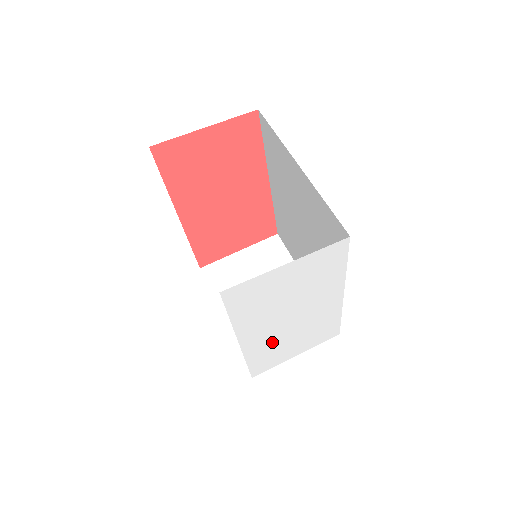
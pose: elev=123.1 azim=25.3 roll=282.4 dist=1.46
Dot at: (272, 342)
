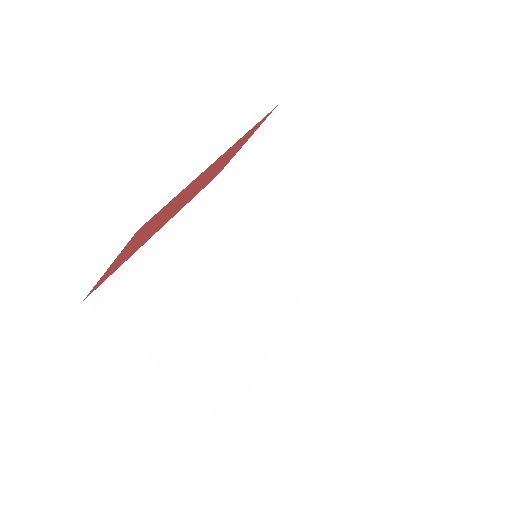
Dot at: occluded
